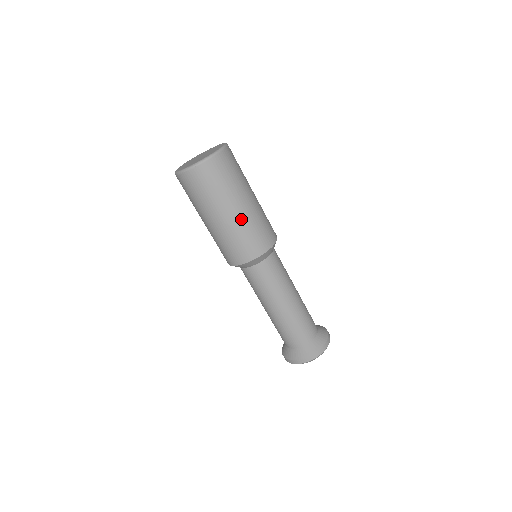
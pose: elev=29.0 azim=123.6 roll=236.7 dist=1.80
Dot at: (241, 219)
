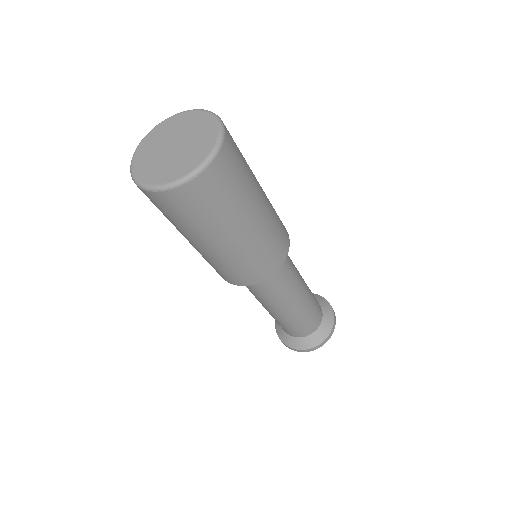
Dot at: (259, 230)
